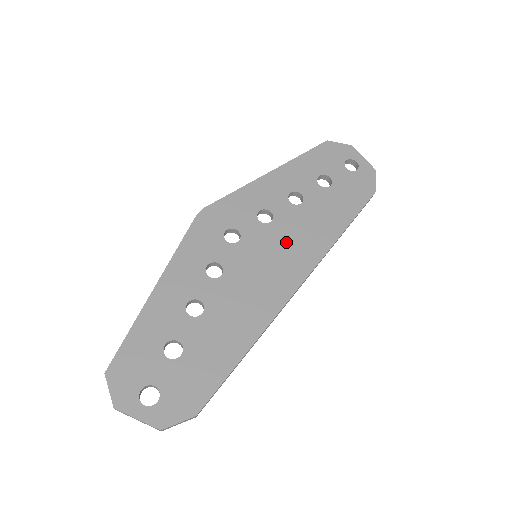
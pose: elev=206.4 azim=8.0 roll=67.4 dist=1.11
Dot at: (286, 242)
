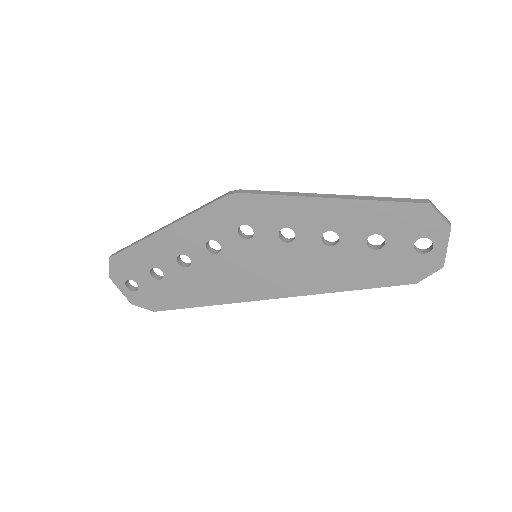
Dot at: (287, 266)
